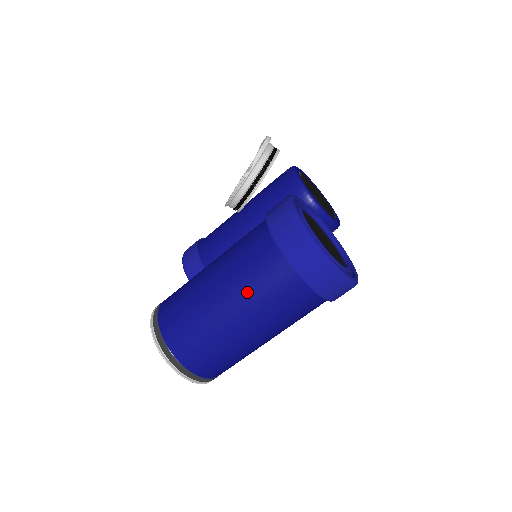
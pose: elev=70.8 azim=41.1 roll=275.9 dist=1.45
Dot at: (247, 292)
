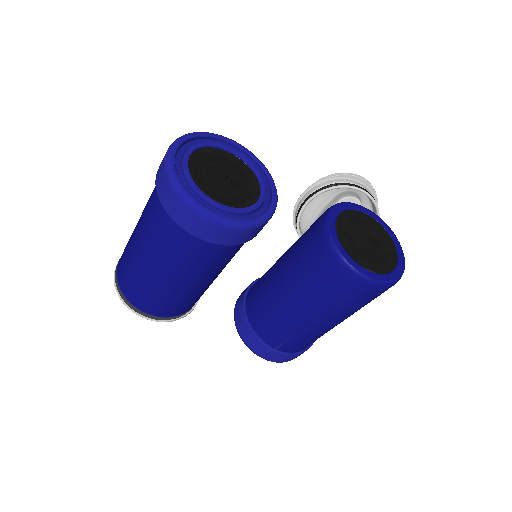
Dot at: occluded
